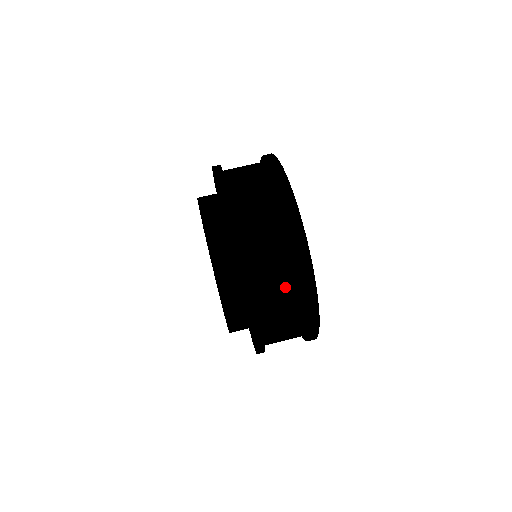
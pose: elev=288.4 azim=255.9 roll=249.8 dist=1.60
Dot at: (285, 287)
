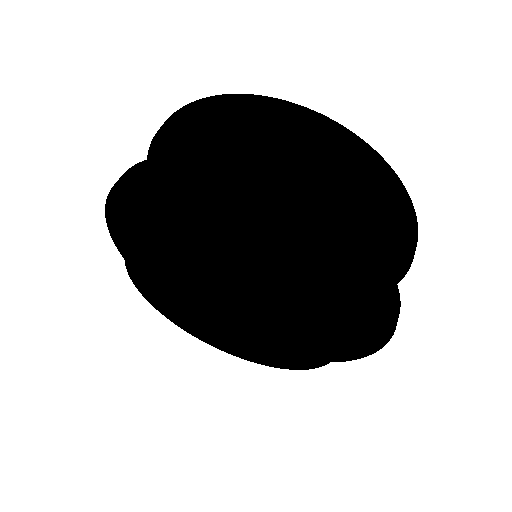
Dot at: (256, 137)
